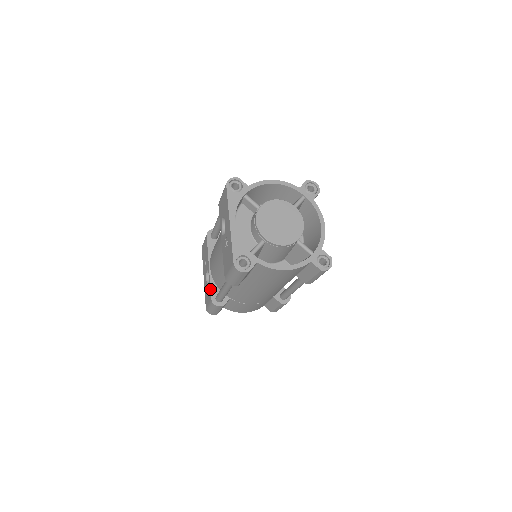
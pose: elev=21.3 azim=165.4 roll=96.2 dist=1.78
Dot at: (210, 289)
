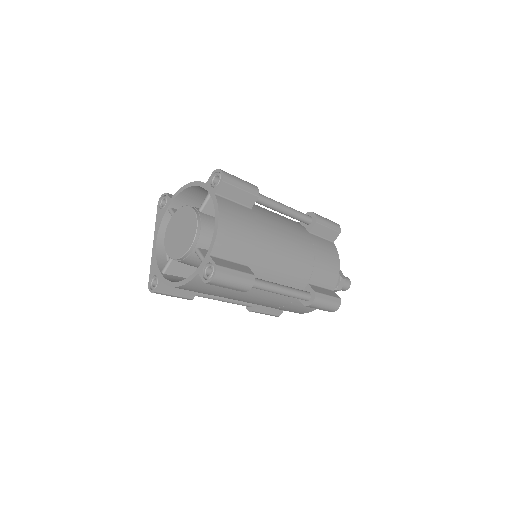
Dot at: occluded
